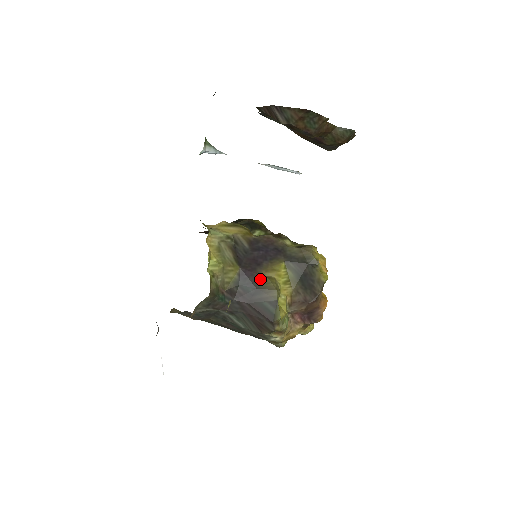
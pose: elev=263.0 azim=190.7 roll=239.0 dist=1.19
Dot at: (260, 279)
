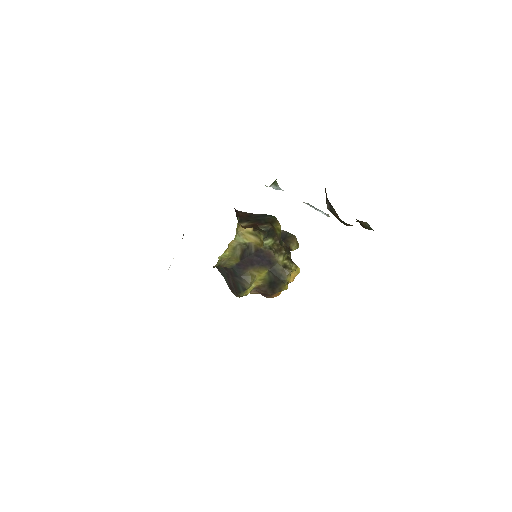
Dot at: (247, 273)
